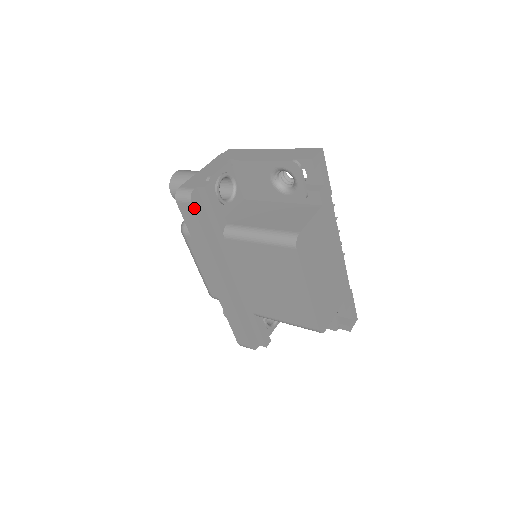
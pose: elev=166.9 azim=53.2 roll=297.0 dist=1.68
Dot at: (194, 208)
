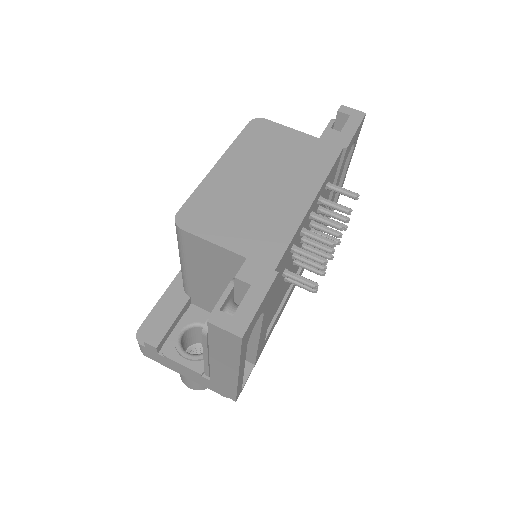
Dot at: occluded
